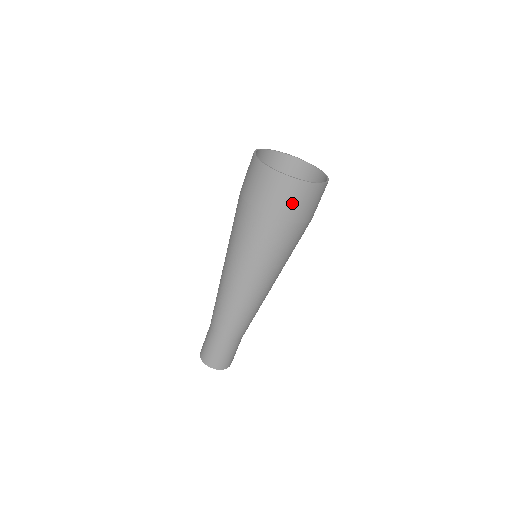
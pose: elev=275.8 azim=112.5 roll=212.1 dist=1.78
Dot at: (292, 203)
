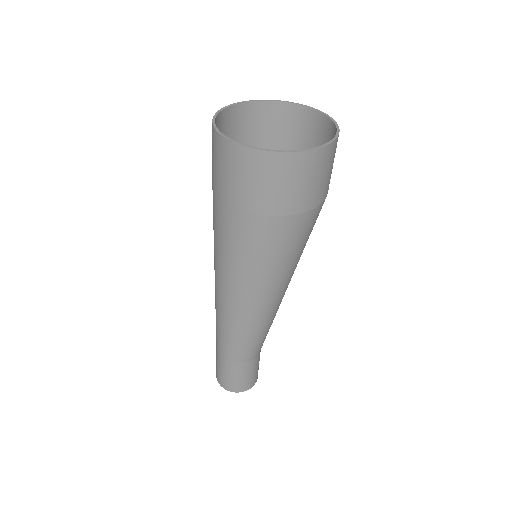
Dot at: (242, 182)
